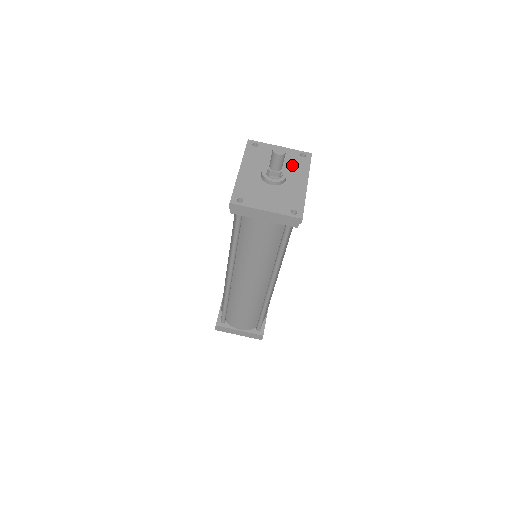
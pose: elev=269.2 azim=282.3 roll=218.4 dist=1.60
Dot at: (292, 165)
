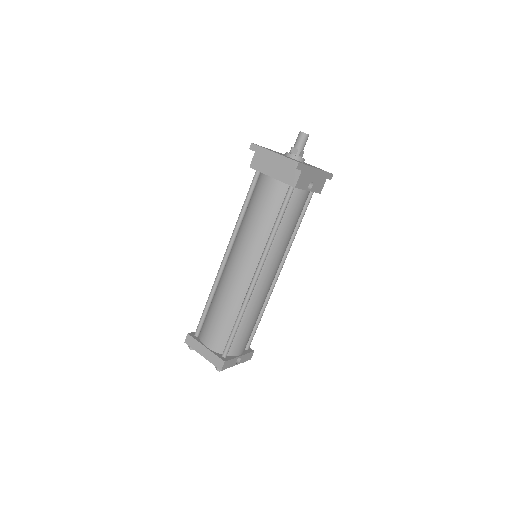
Dot at: (313, 166)
